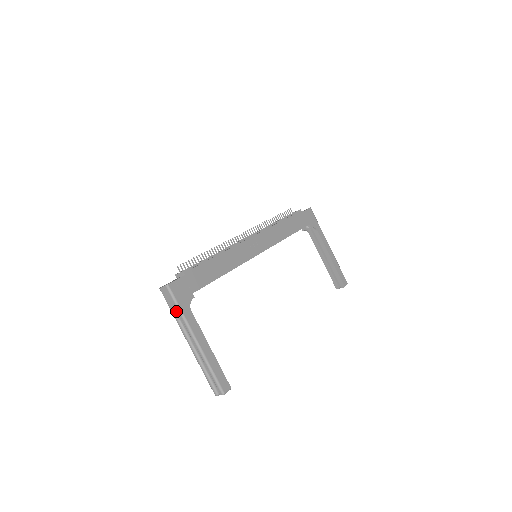
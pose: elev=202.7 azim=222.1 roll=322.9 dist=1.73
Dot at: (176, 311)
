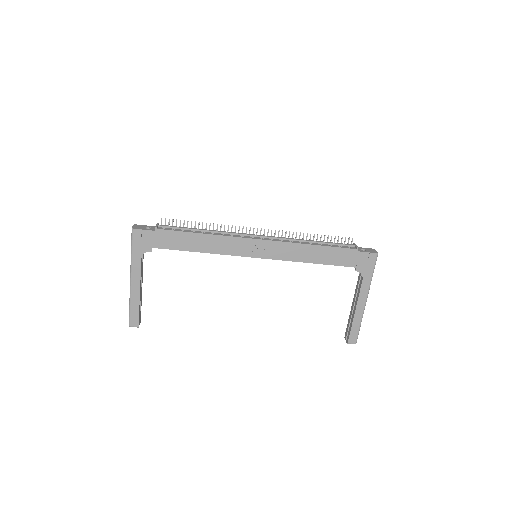
Dot at: occluded
